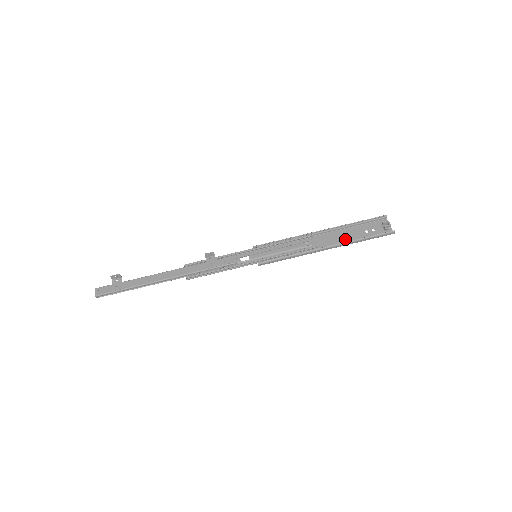
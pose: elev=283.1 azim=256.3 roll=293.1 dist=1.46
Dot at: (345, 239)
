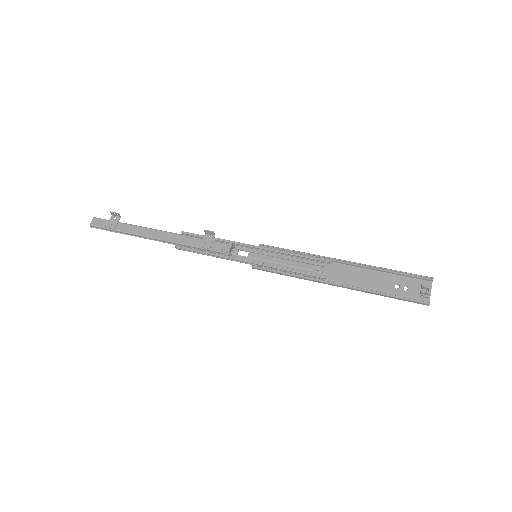
Dot at: (365, 283)
